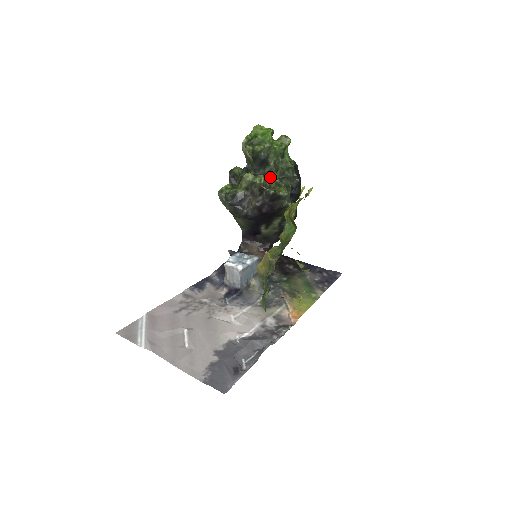
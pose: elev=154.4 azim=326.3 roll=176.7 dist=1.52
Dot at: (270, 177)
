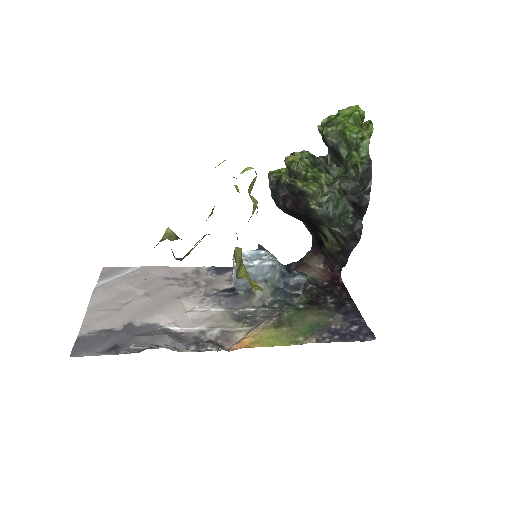
Dot at: (332, 172)
